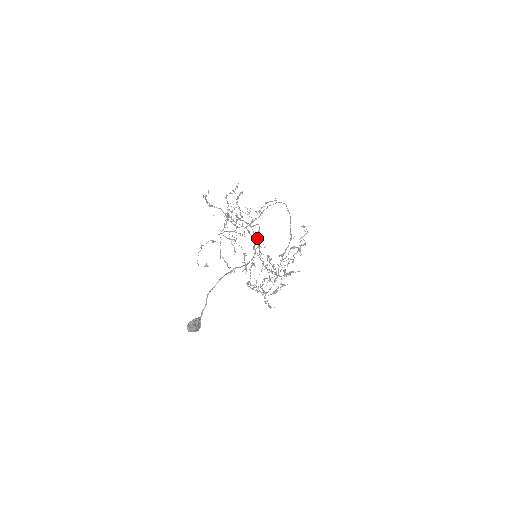
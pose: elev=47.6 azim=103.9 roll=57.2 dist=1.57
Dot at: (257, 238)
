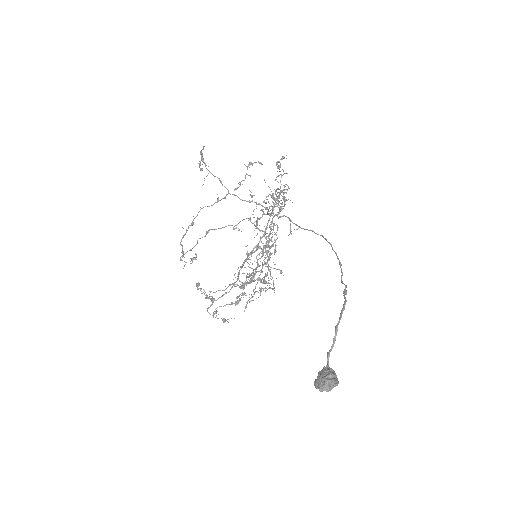
Dot at: occluded
